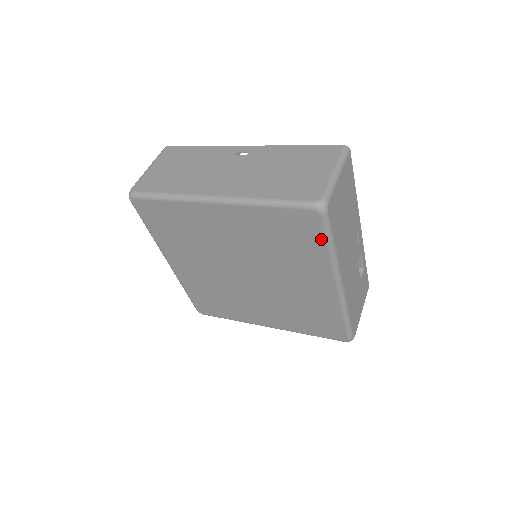
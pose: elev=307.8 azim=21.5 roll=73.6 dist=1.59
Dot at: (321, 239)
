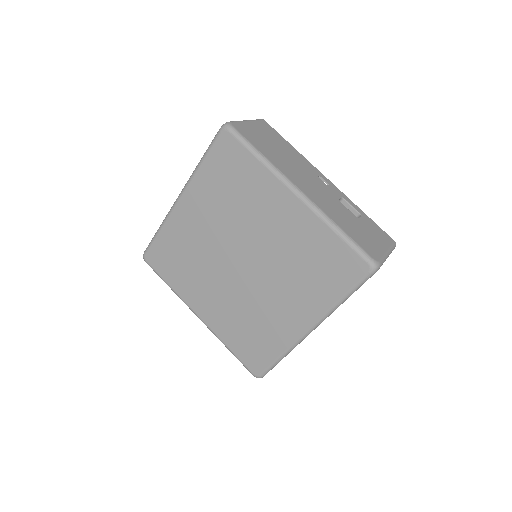
Dot at: (246, 153)
